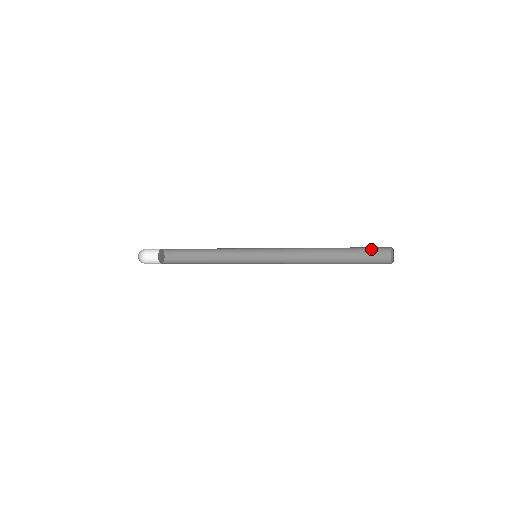
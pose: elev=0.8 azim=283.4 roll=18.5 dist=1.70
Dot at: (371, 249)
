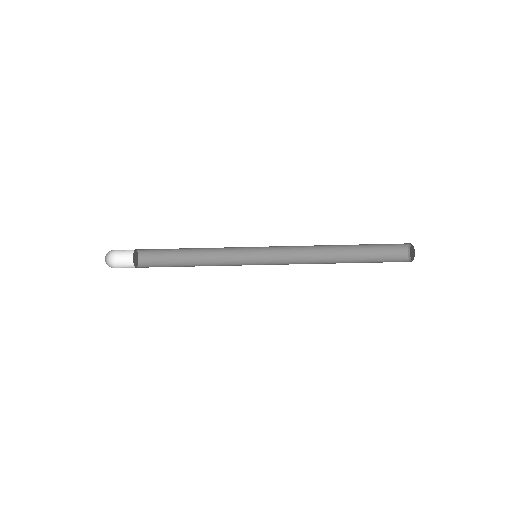
Dot at: (386, 257)
